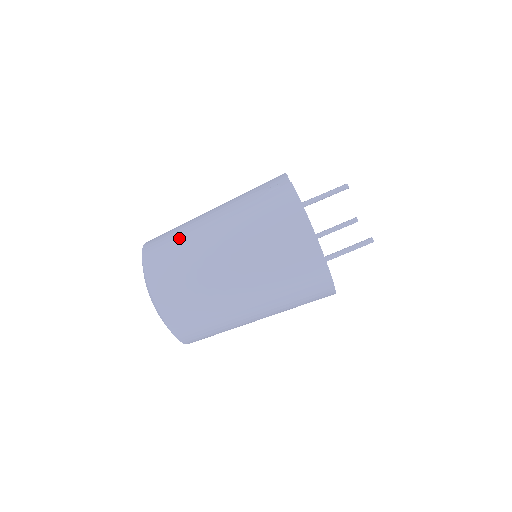
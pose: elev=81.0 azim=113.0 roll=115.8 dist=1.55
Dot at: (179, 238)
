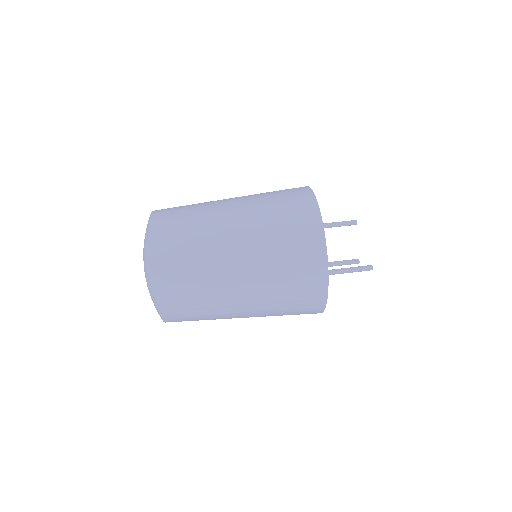
Dot at: (192, 205)
